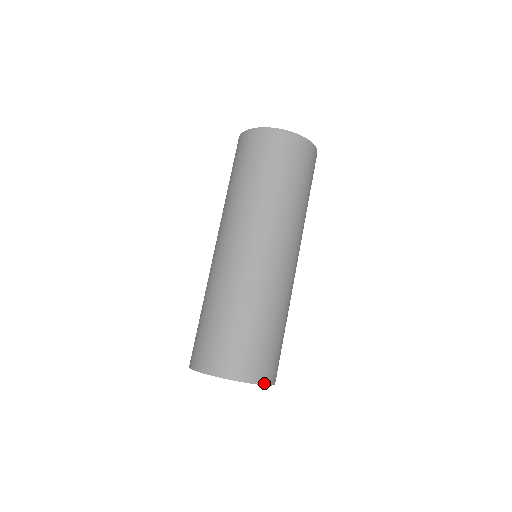
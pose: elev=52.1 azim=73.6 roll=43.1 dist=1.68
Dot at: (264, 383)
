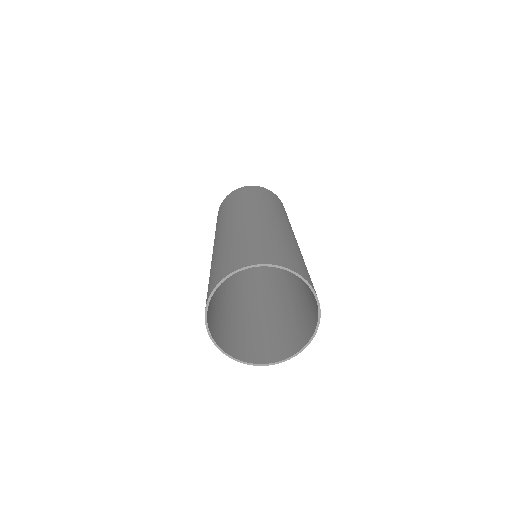
Dot at: (303, 277)
